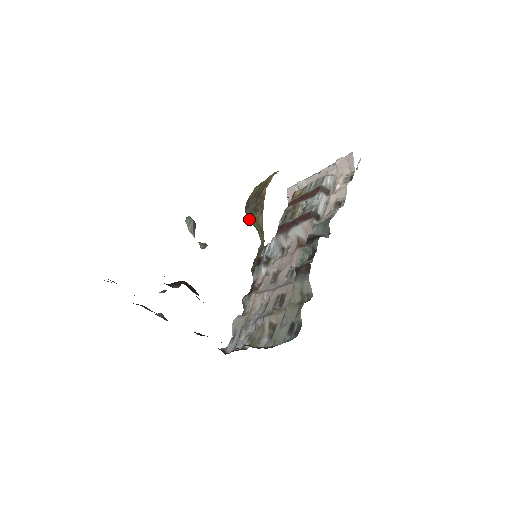
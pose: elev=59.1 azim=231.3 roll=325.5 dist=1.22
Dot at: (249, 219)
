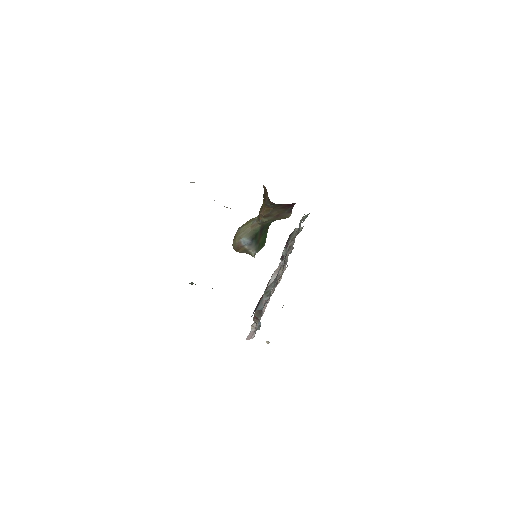
Dot at: (241, 232)
